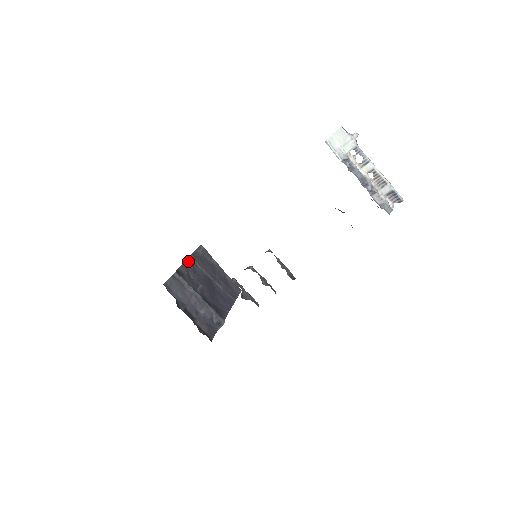
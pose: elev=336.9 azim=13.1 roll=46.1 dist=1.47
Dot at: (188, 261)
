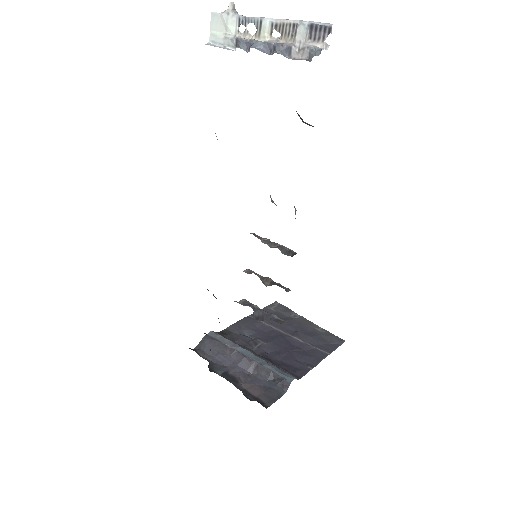
Dot at: (245, 320)
